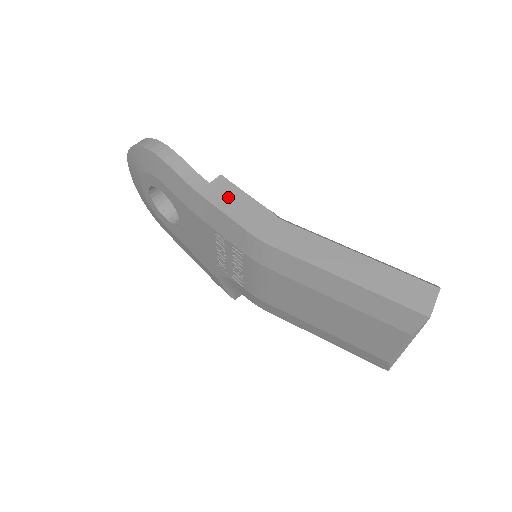
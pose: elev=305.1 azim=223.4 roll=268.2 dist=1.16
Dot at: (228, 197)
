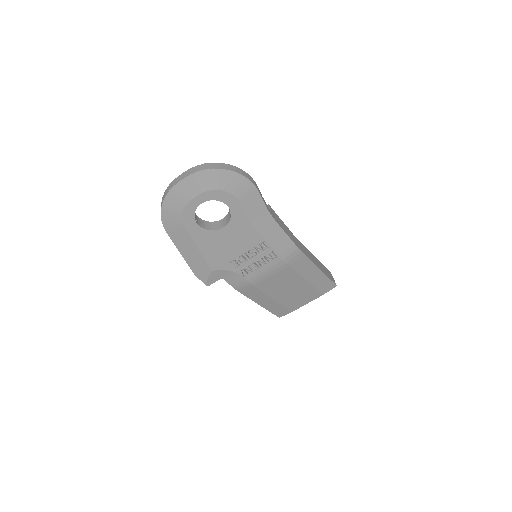
Dot at: (279, 221)
